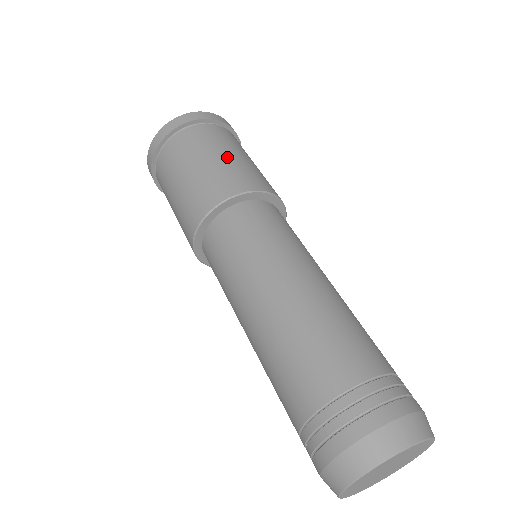
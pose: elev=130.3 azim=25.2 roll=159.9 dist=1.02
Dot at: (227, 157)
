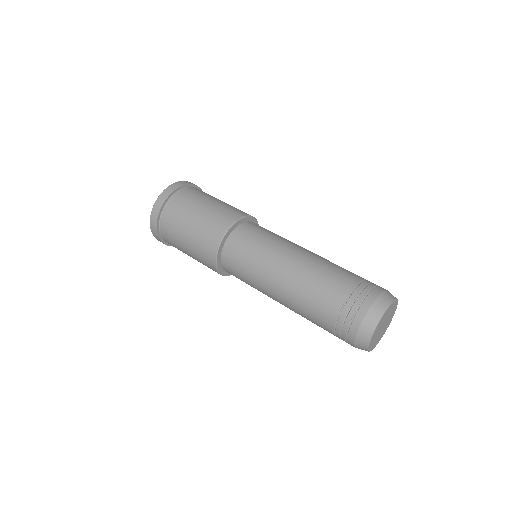
Dot at: (200, 214)
